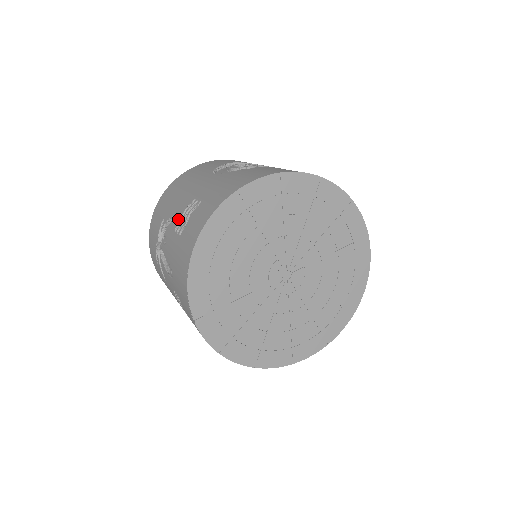
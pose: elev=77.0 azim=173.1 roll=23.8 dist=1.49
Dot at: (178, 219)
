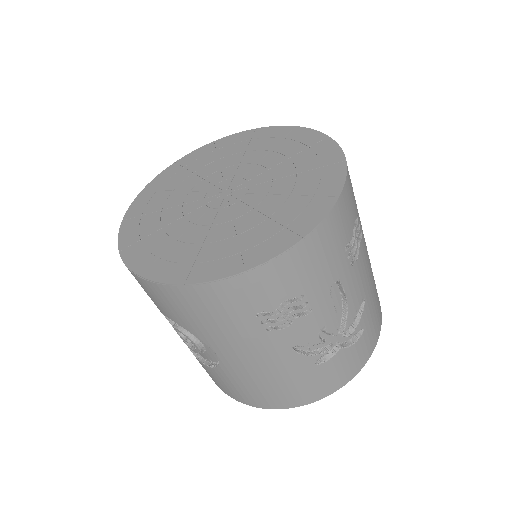
Dot at: occluded
